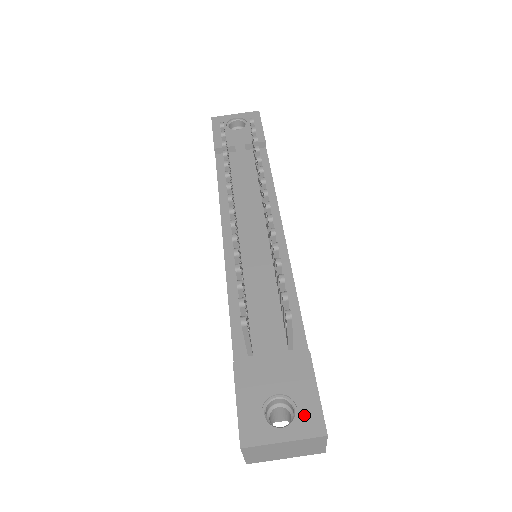
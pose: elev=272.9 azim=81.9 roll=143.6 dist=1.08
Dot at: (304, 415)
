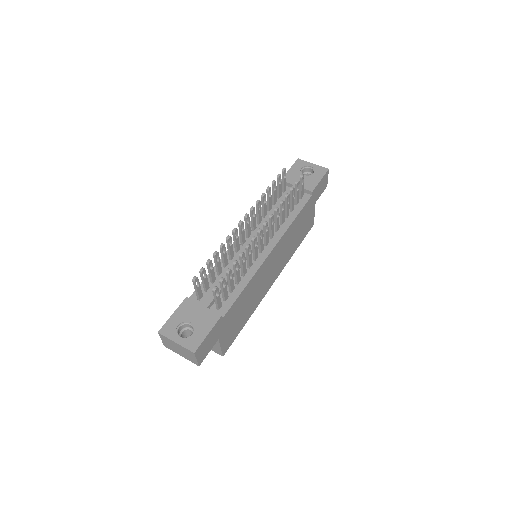
Dot at: (193, 338)
